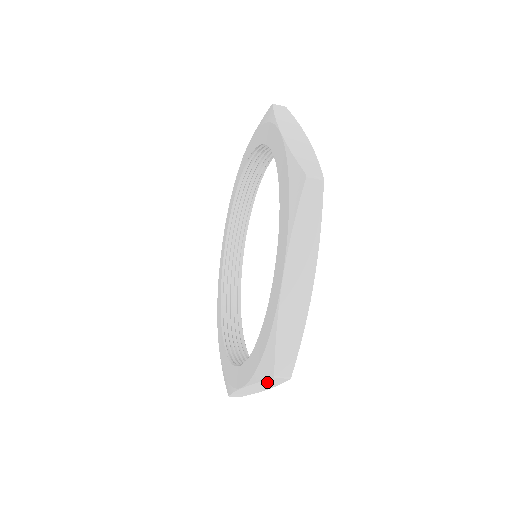
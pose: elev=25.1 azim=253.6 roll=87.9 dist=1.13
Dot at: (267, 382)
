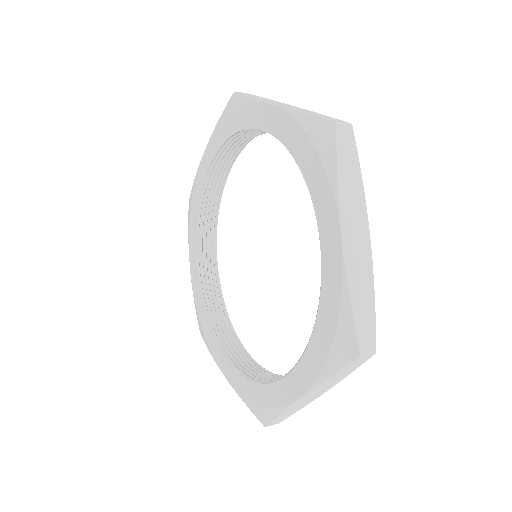
Dot at: (342, 372)
